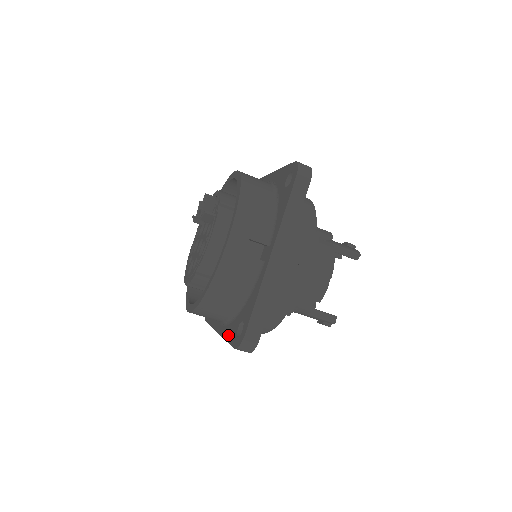
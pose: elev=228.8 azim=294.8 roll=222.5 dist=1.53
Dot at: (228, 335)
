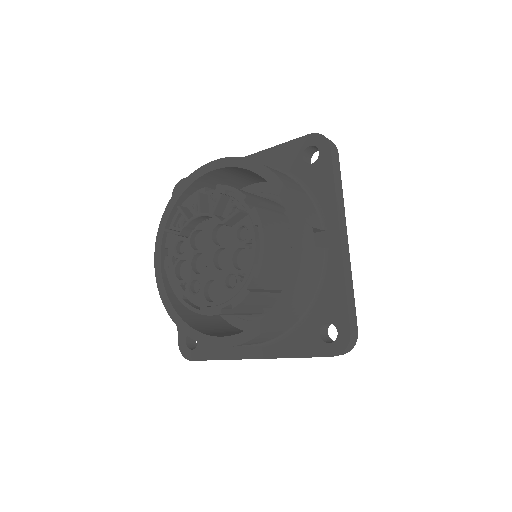
Dot at: (295, 350)
